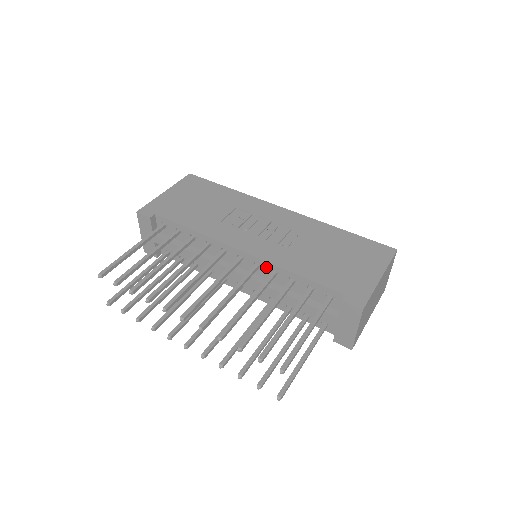
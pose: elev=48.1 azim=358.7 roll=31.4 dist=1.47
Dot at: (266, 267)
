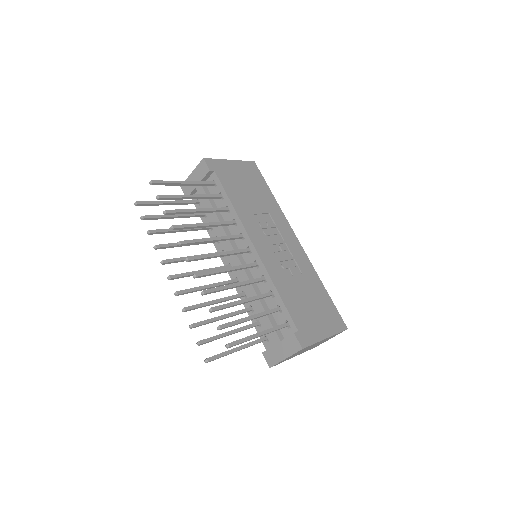
Dot at: (261, 270)
